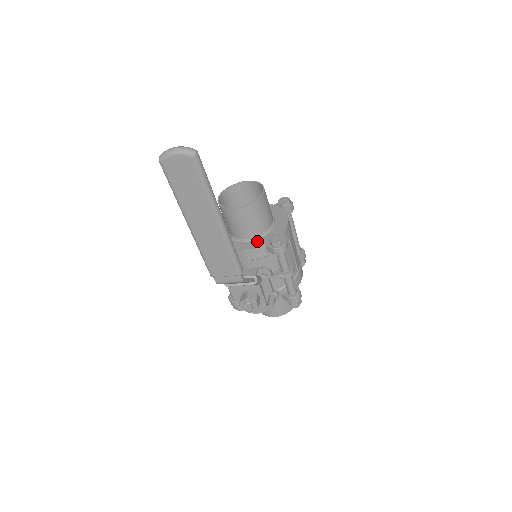
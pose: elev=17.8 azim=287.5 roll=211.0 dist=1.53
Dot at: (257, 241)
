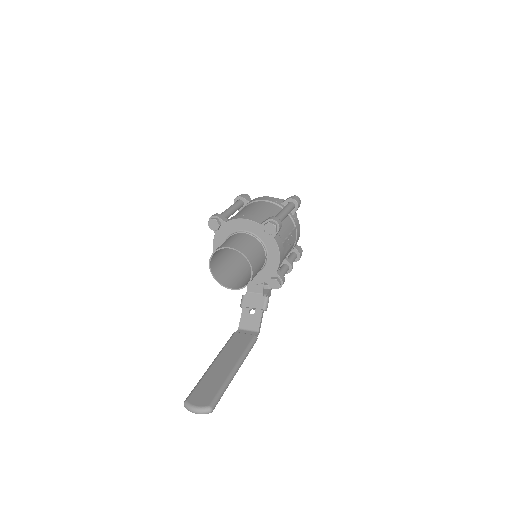
Dot at: (256, 276)
